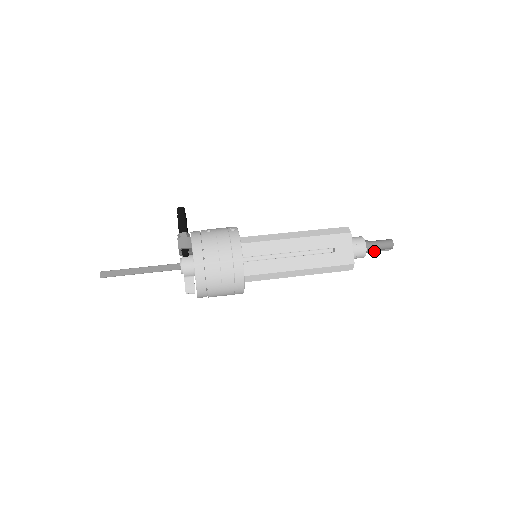
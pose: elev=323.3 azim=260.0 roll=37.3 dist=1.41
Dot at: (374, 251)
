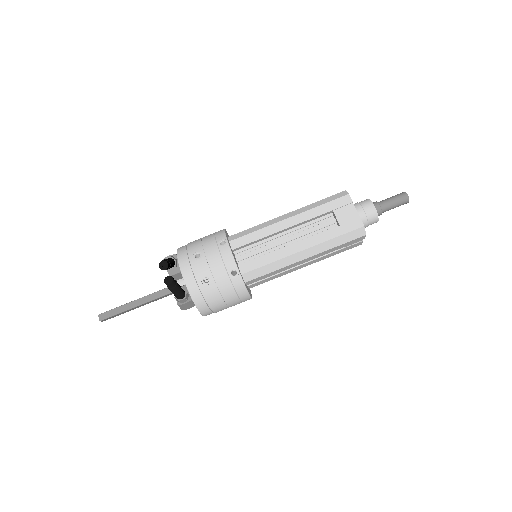
Dot at: occluded
